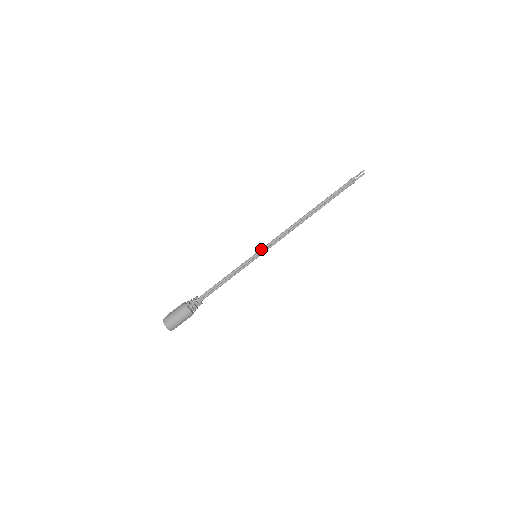
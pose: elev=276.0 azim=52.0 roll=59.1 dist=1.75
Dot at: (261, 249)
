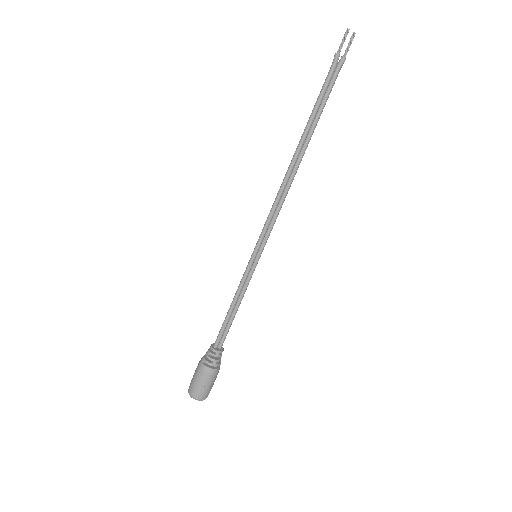
Dot at: (256, 243)
